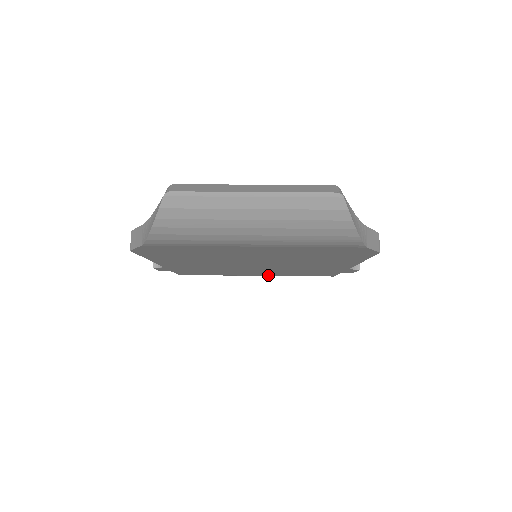
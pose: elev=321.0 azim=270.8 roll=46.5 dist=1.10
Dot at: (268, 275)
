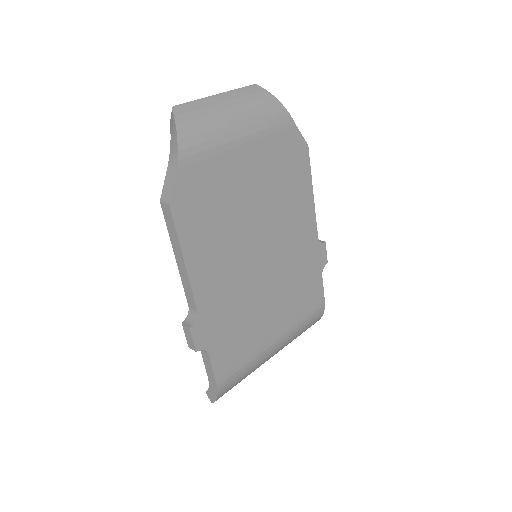
Dot at: (283, 329)
